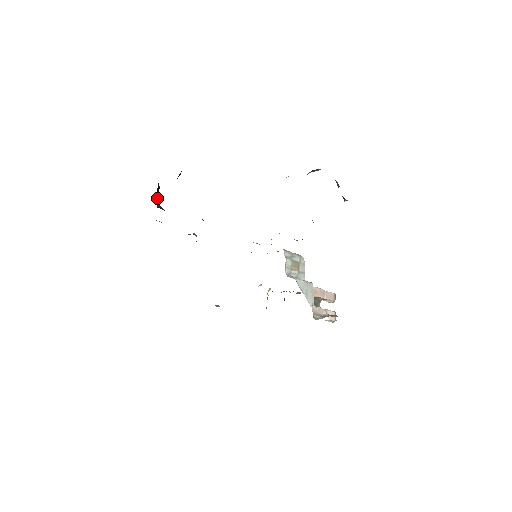
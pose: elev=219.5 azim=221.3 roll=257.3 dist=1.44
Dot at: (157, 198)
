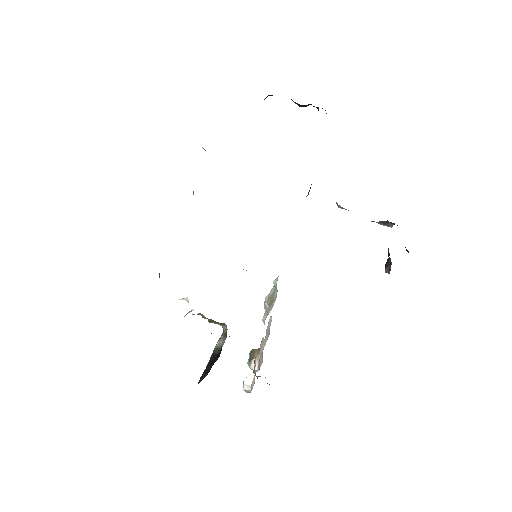
Dot at: occluded
